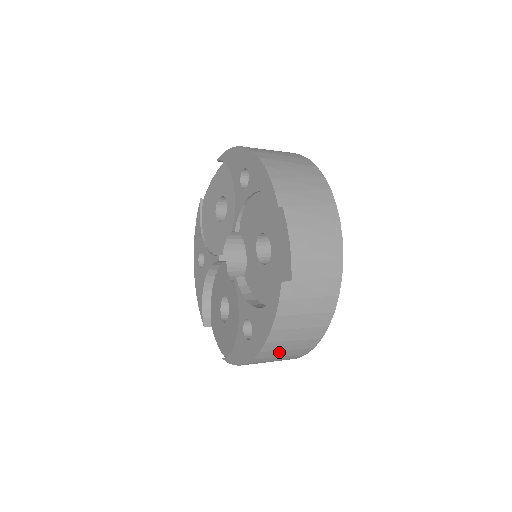
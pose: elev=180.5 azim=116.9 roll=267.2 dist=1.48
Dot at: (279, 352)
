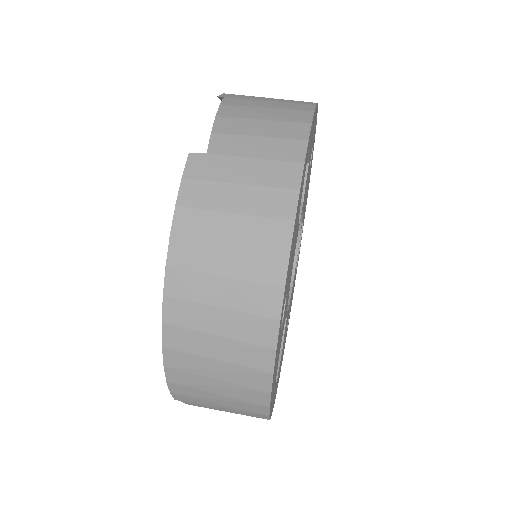
Dot at: occluded
